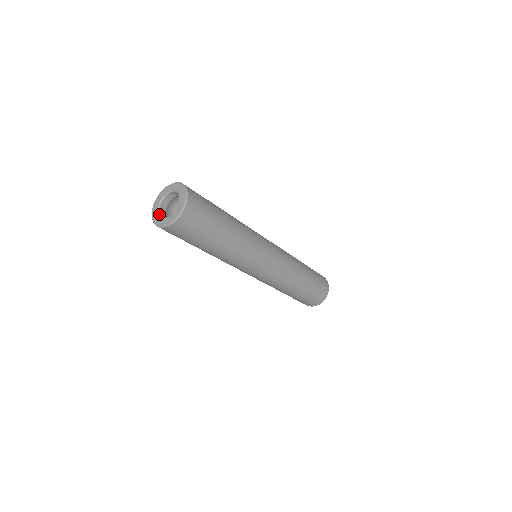
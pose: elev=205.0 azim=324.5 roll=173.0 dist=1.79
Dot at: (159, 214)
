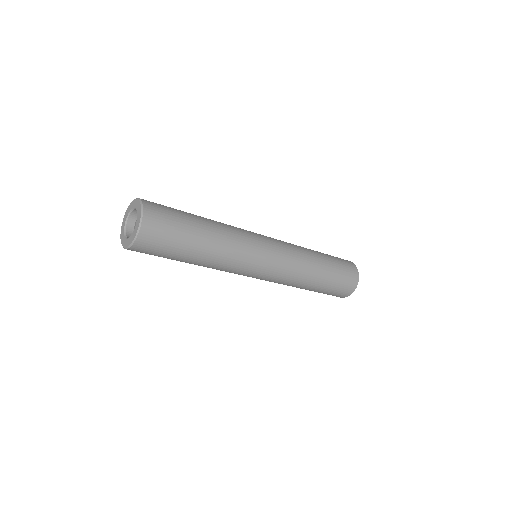
Dot at: (126, 238)
